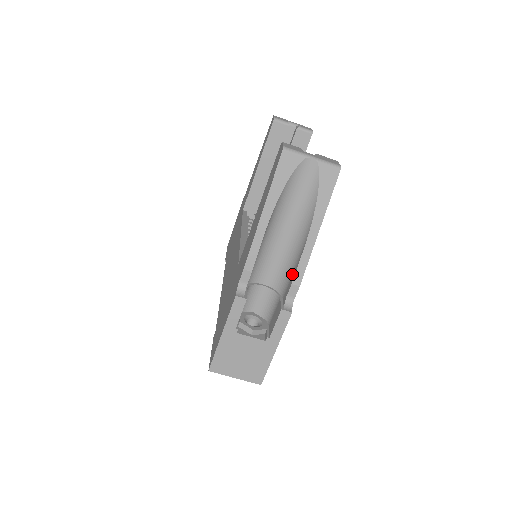
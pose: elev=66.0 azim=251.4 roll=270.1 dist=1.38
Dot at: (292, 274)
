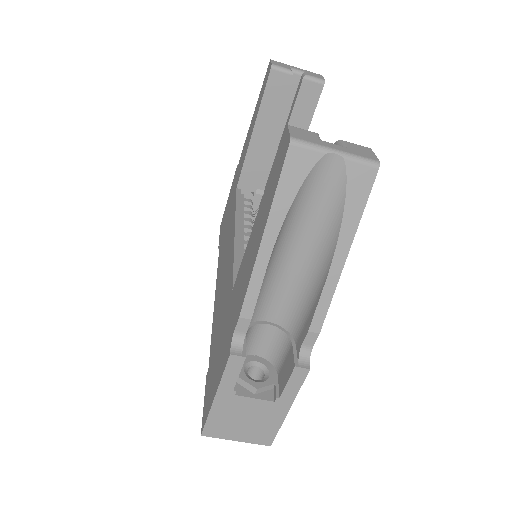
Dot at: (308, 315)
